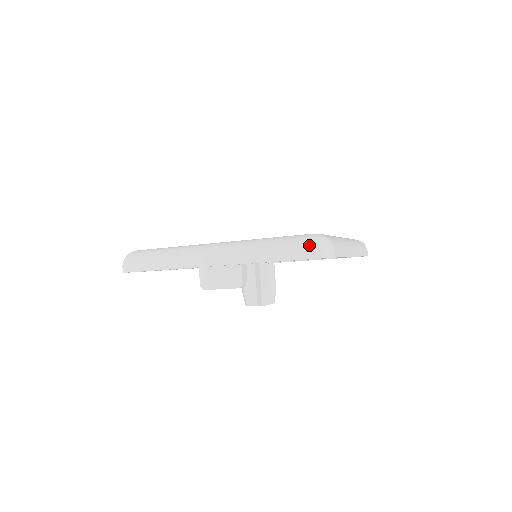
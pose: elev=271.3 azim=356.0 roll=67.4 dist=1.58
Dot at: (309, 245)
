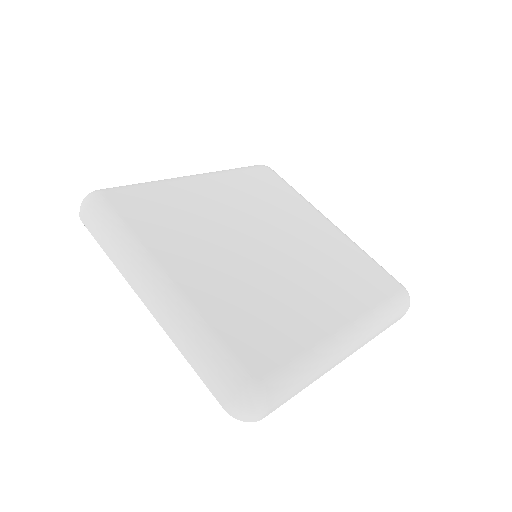
Dot at: (232, 399)
